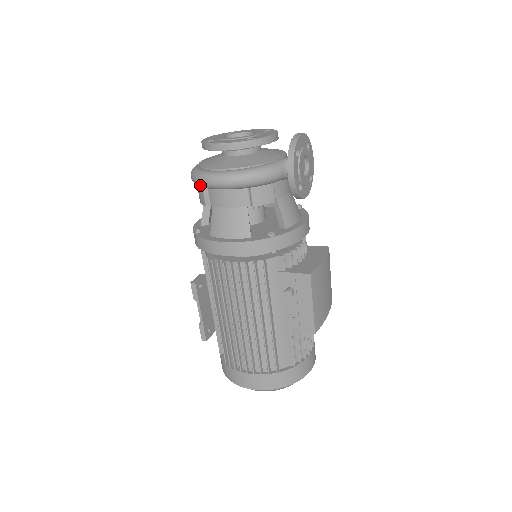
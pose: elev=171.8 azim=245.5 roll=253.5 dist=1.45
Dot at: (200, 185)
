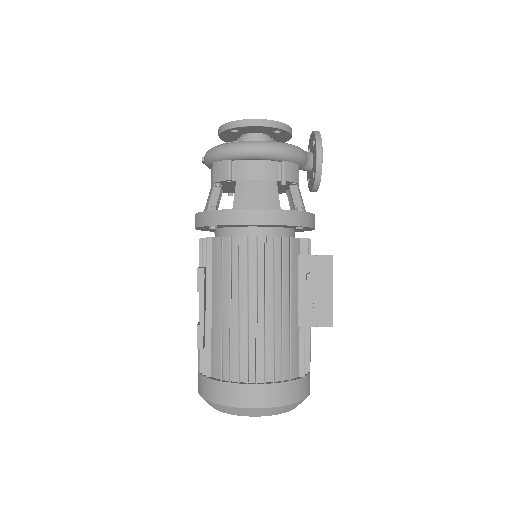
Dot at: (230, 154)
